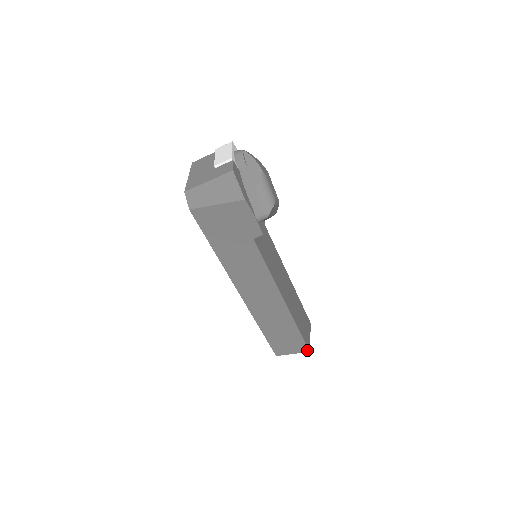
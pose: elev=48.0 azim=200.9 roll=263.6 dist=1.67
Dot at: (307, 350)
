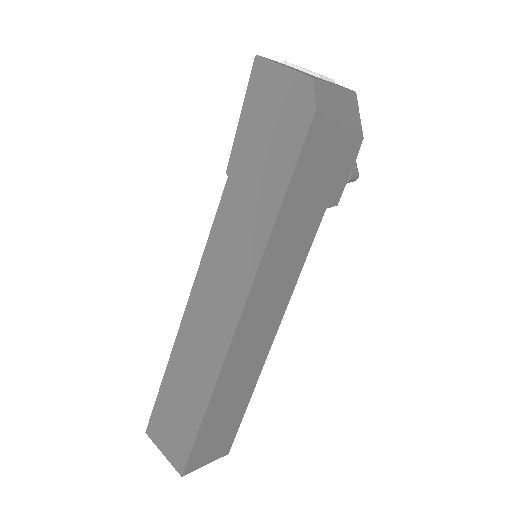
Dot at: (228, 450)
